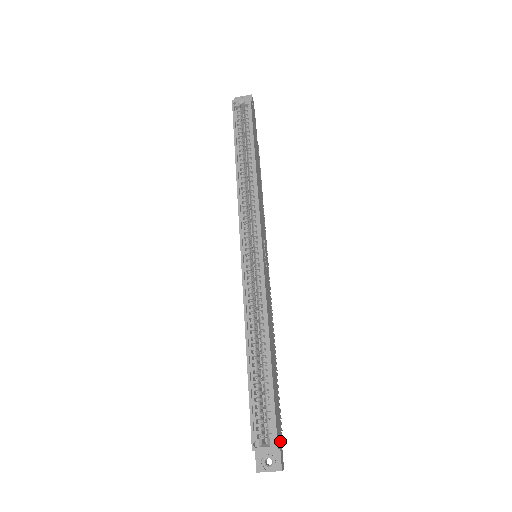
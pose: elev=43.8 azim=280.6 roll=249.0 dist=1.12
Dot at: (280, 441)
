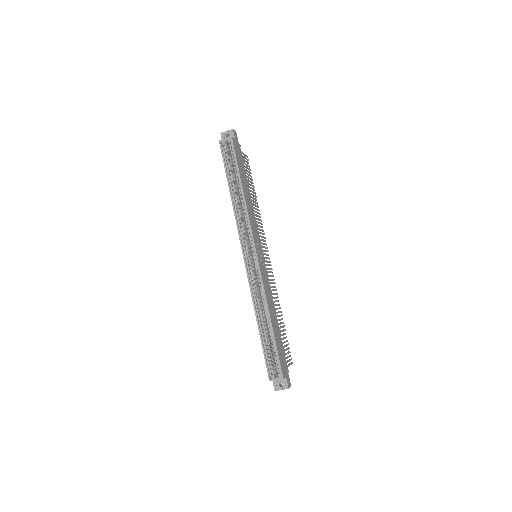
Dot at: (286, 372)
